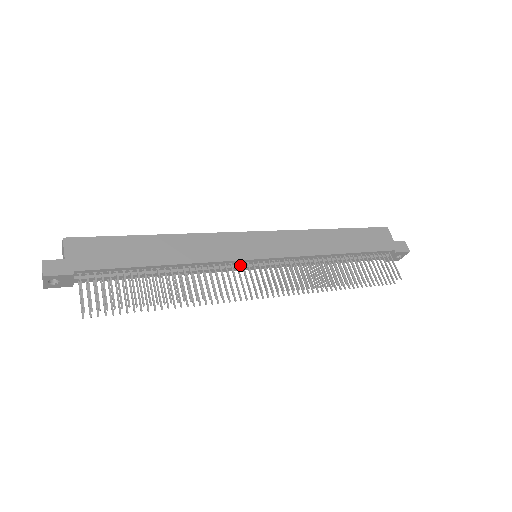
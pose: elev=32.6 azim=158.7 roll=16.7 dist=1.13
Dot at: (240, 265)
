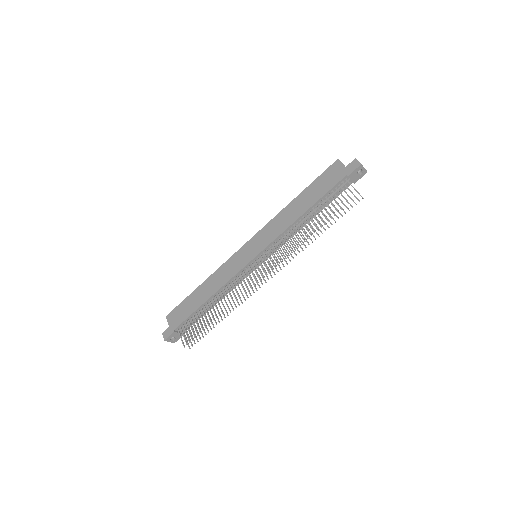
Dot at: (247, 270)
